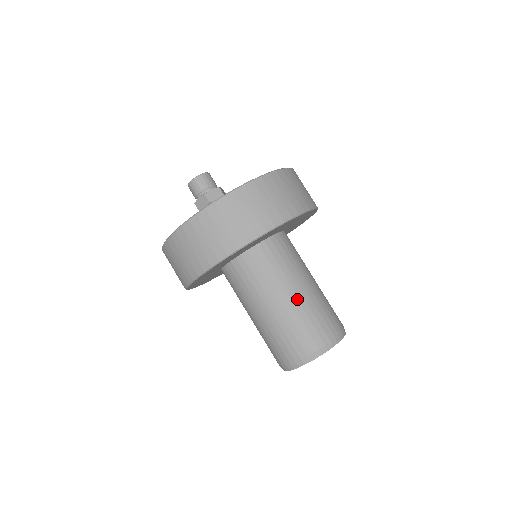
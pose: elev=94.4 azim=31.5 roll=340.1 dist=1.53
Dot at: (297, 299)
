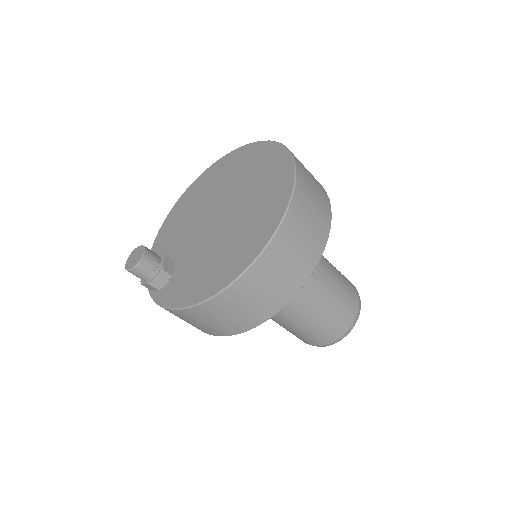
Dot at: (278, 323)
